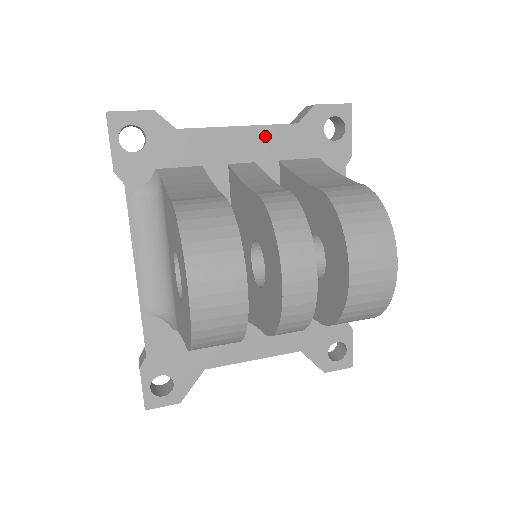
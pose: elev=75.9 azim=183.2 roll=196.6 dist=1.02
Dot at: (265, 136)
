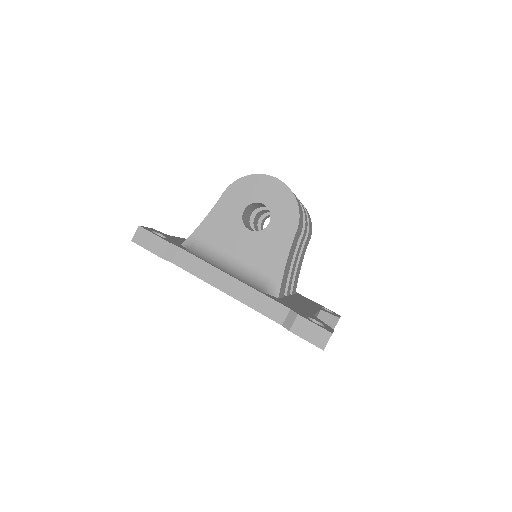
Dot at: occluded
